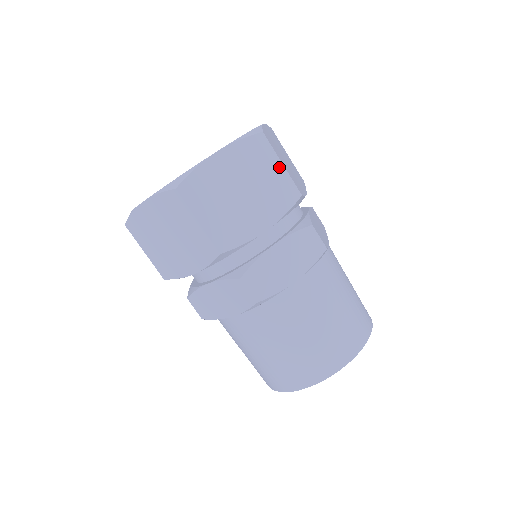
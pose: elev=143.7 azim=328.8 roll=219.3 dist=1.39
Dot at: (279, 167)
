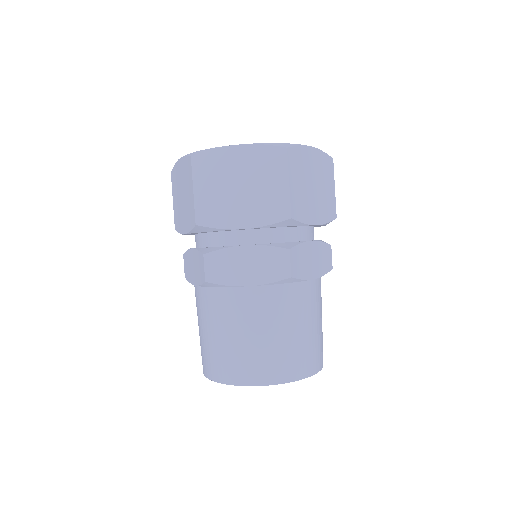
Dot at: (284, 184)
